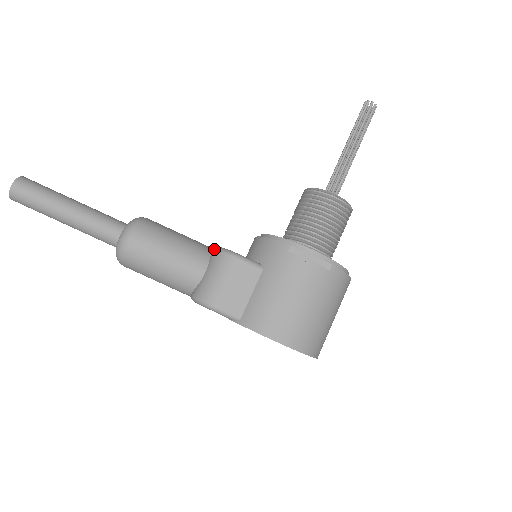
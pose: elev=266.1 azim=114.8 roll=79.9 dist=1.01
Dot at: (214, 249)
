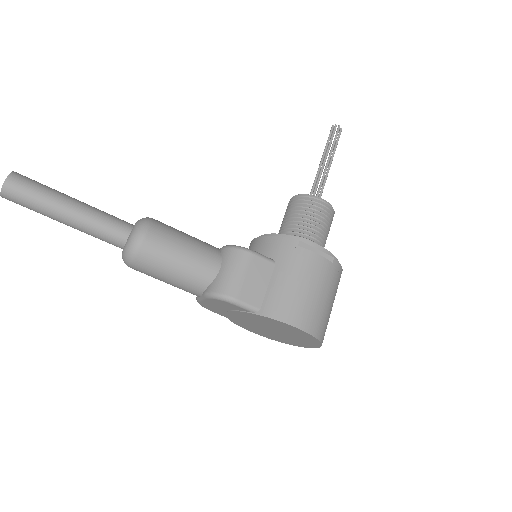
Dot at: (225, 247)
